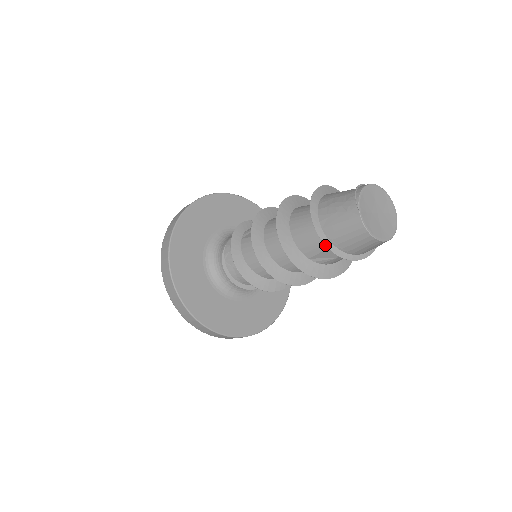
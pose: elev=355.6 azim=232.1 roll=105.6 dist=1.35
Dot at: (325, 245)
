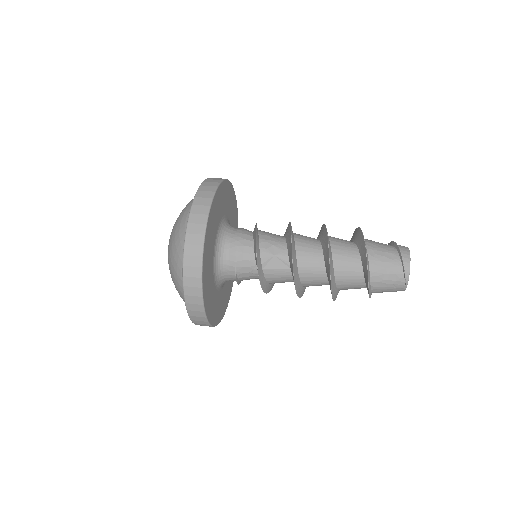
Dot at: occluded
